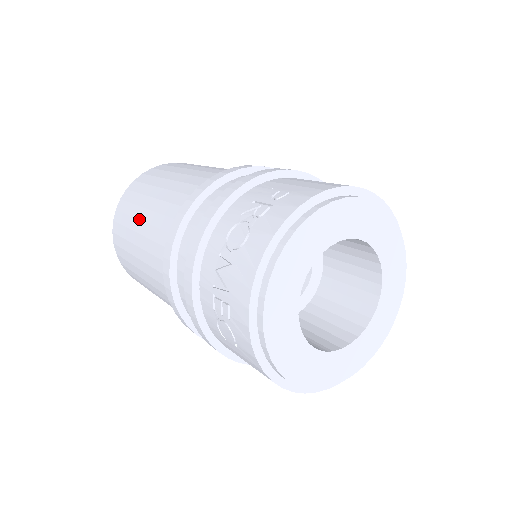
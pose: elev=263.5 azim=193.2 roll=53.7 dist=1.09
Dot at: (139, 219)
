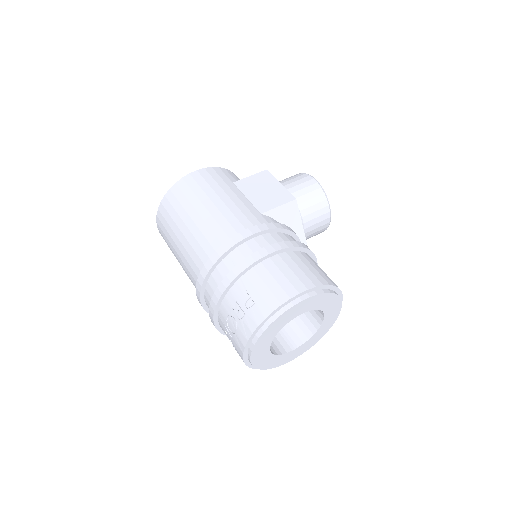
Dot at: (175, 250)
